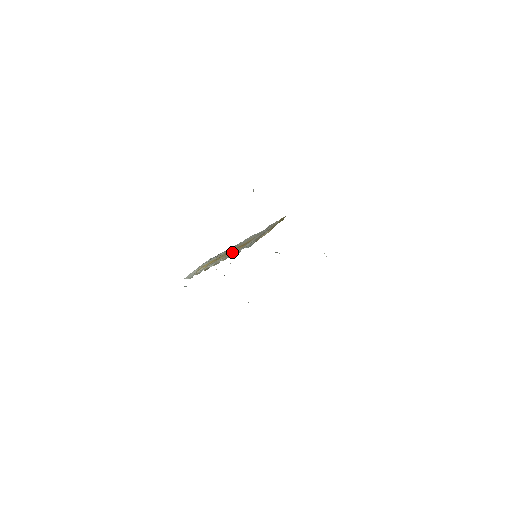
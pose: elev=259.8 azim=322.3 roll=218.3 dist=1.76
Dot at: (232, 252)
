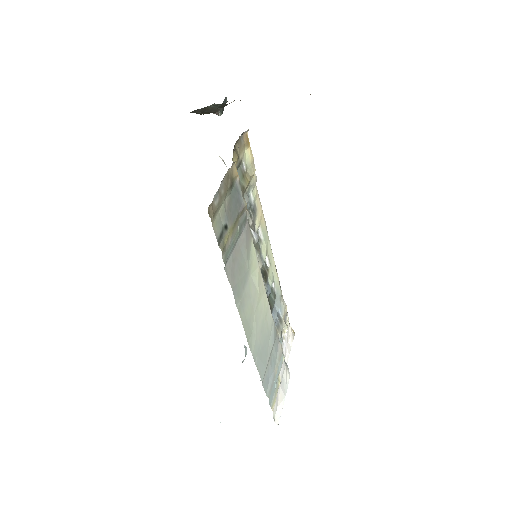
Dot at: occluded
